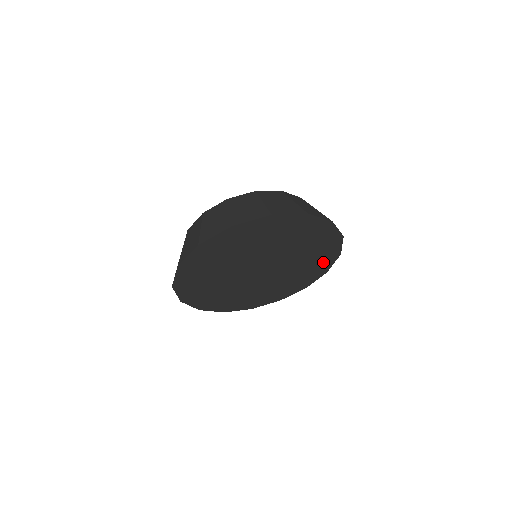
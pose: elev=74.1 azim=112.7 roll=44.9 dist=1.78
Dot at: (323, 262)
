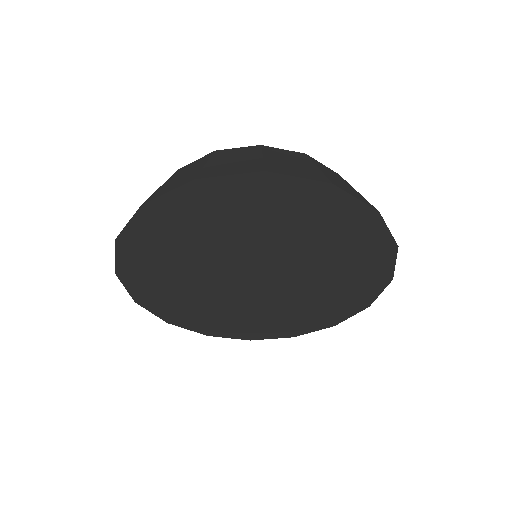
Dot at: (362, 287)
